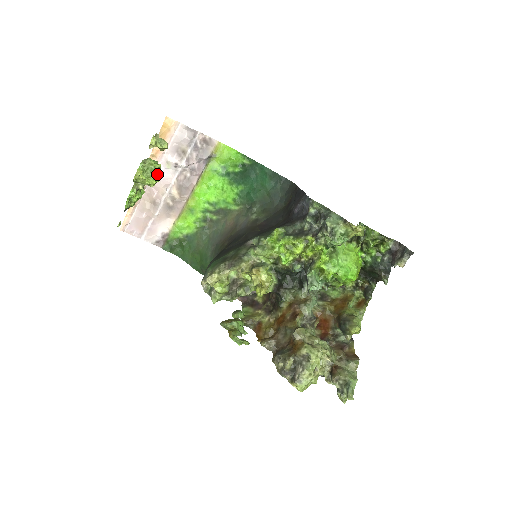
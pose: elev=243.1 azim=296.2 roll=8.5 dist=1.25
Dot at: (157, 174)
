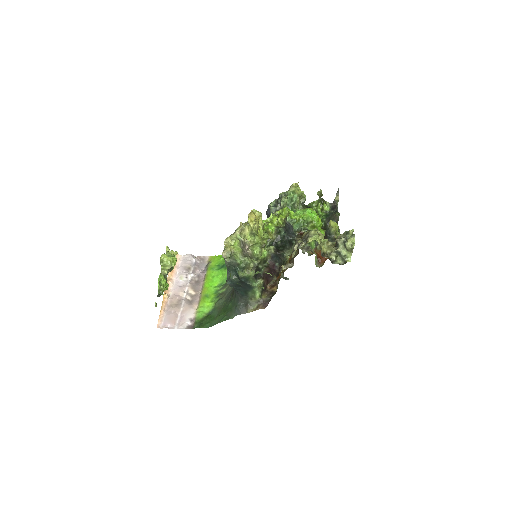
Dot at: occluded
